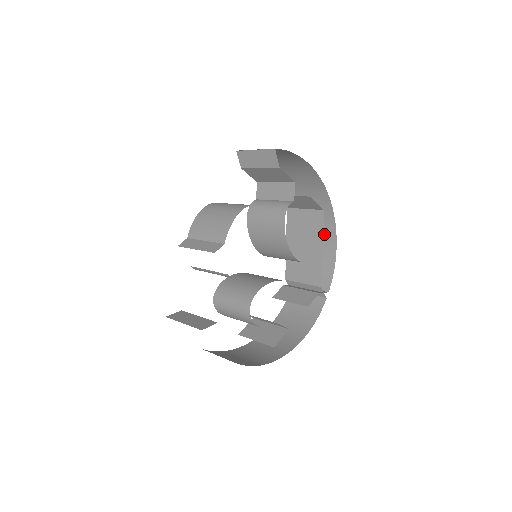
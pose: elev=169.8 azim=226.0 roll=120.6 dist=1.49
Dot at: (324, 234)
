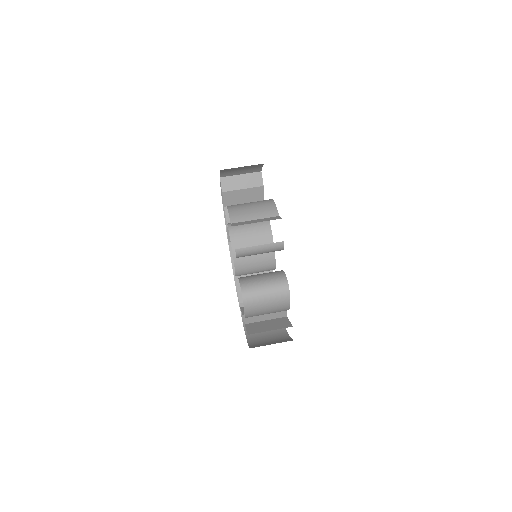
Dot at: occluded
